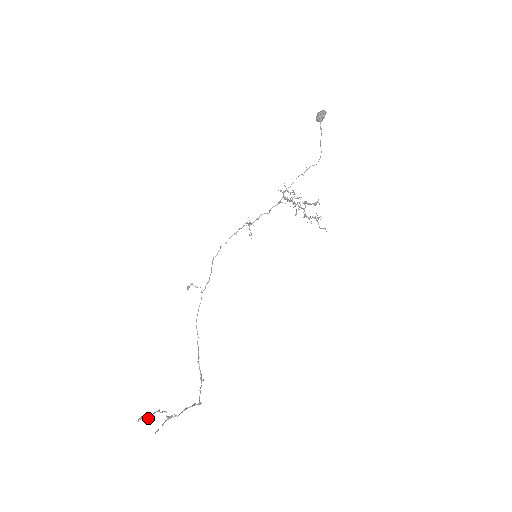
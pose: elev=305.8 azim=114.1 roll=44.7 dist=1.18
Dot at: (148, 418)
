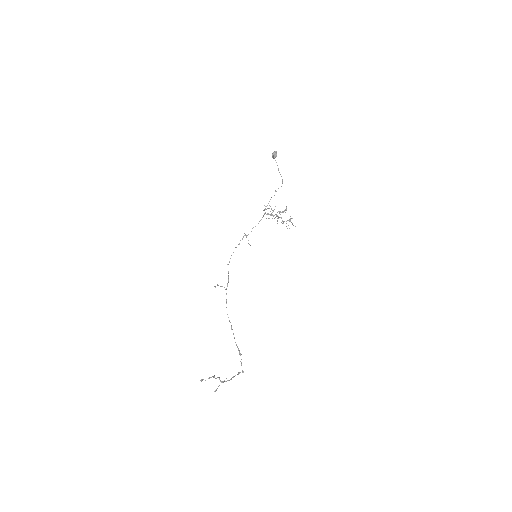
Dot at: occluded
